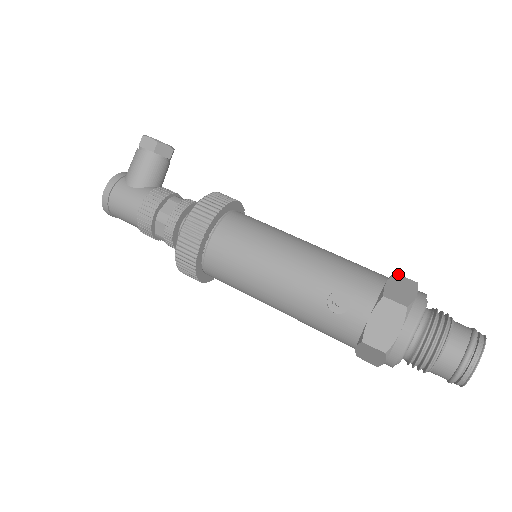
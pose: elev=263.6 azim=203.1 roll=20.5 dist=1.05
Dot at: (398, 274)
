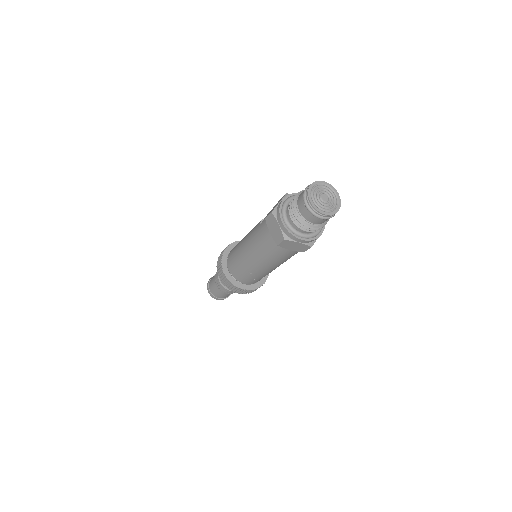
Dot at: occluded
